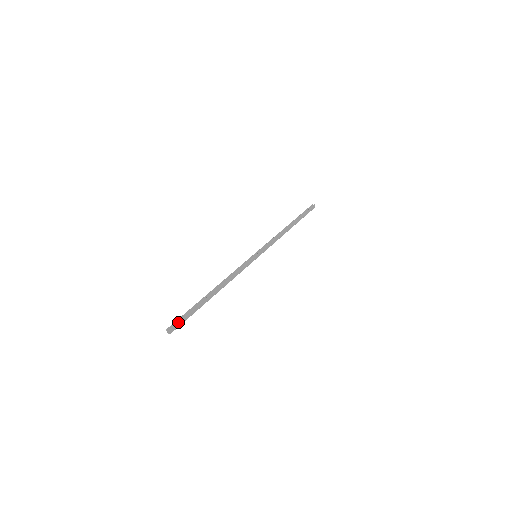
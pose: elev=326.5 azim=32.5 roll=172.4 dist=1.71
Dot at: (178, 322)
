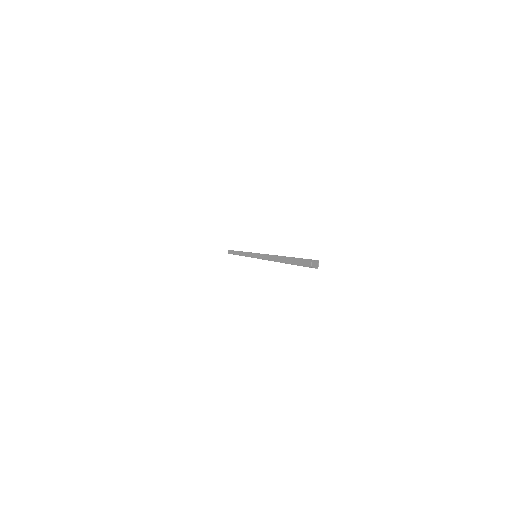
Dot at: occluded
